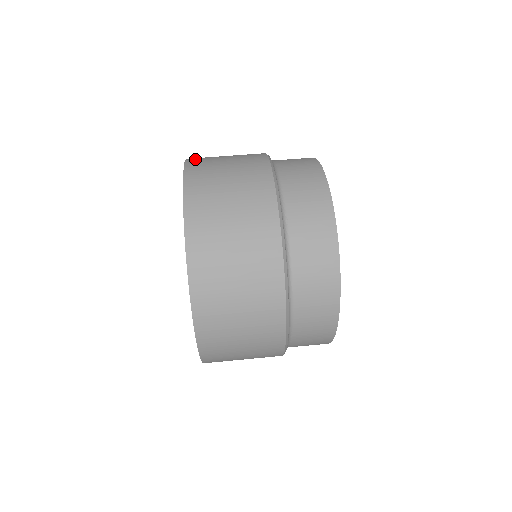
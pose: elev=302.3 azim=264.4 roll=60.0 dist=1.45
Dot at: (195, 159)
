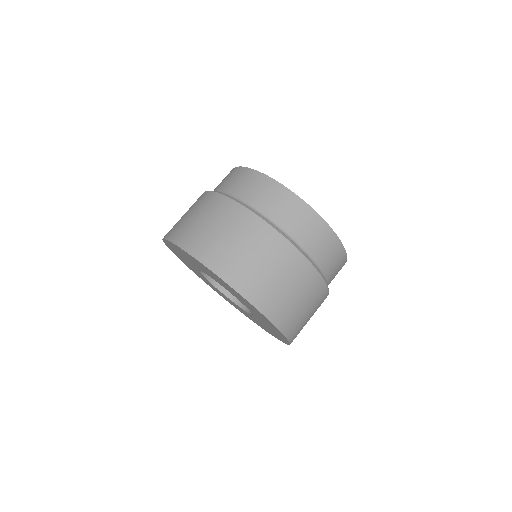
Dot at: occluded
